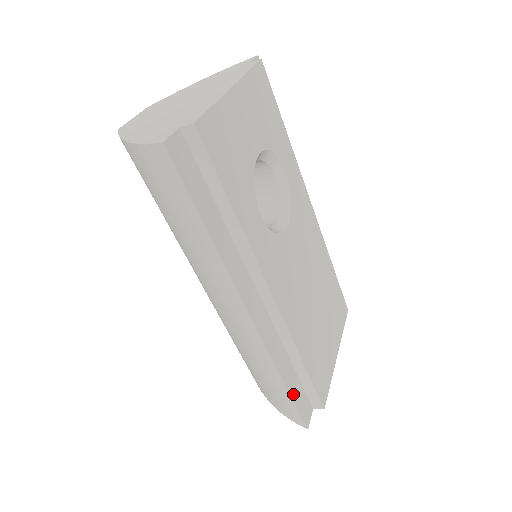
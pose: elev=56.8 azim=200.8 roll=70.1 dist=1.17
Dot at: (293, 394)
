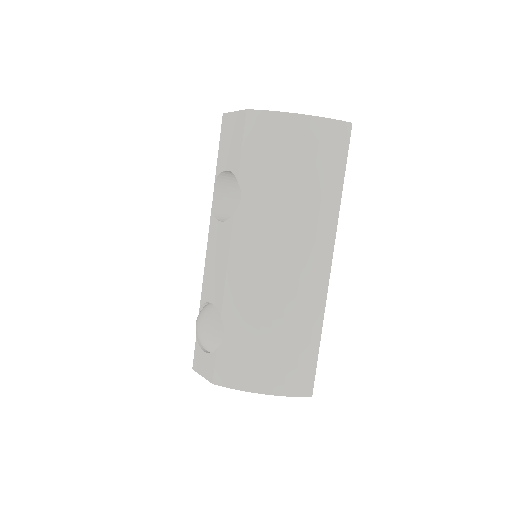
Dot at: (315, 354)
